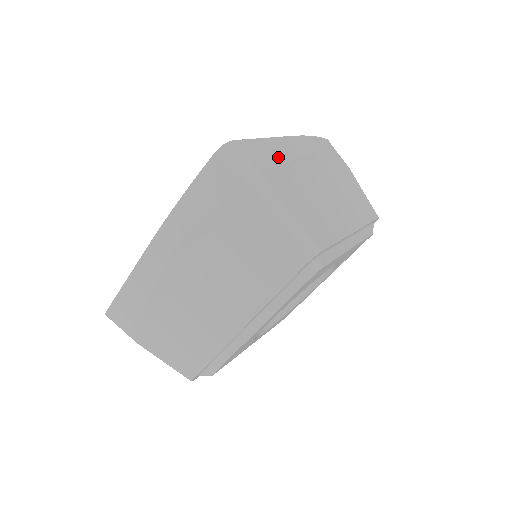
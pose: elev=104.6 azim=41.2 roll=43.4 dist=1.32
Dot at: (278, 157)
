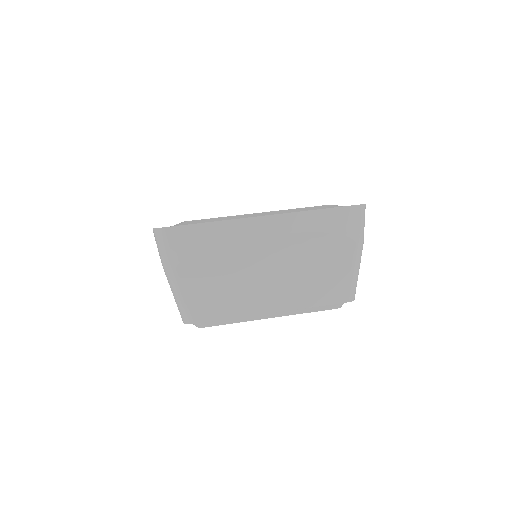
Dot at: (213, 242)
